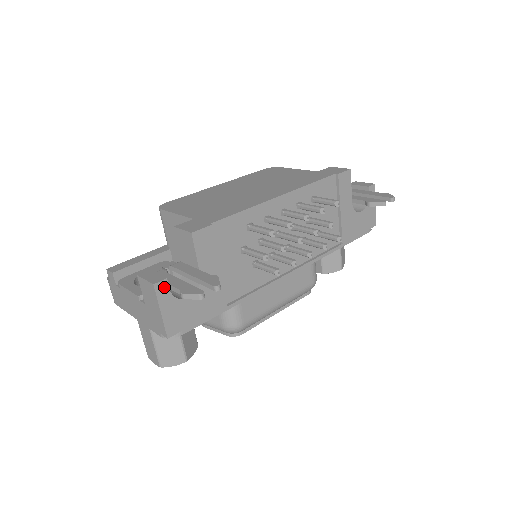
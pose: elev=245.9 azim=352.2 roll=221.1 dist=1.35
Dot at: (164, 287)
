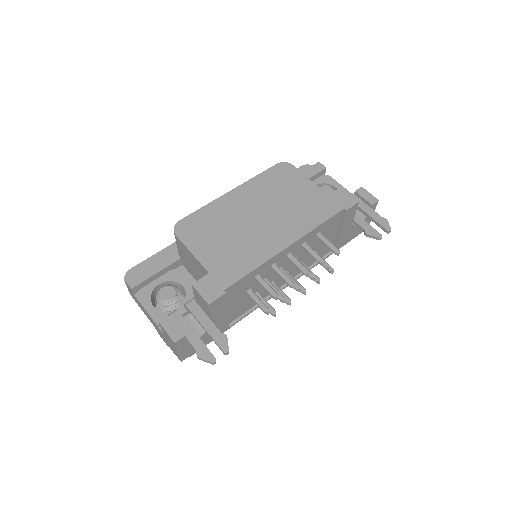
Dot at: (182, 340)
